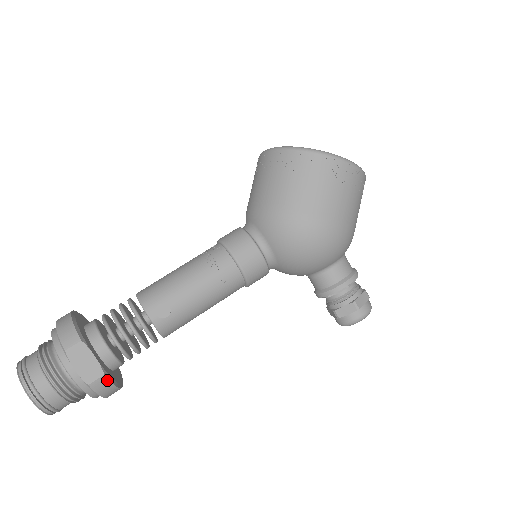
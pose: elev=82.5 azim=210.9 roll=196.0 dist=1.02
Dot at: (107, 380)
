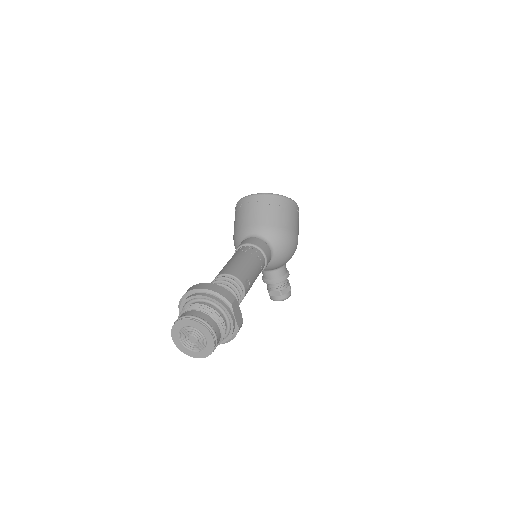
Dot at: (241, 326)
